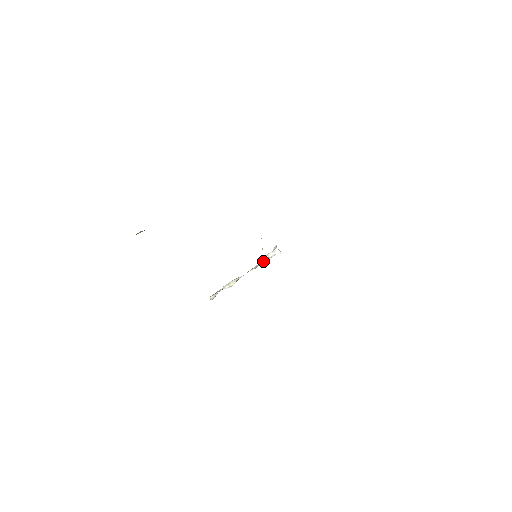
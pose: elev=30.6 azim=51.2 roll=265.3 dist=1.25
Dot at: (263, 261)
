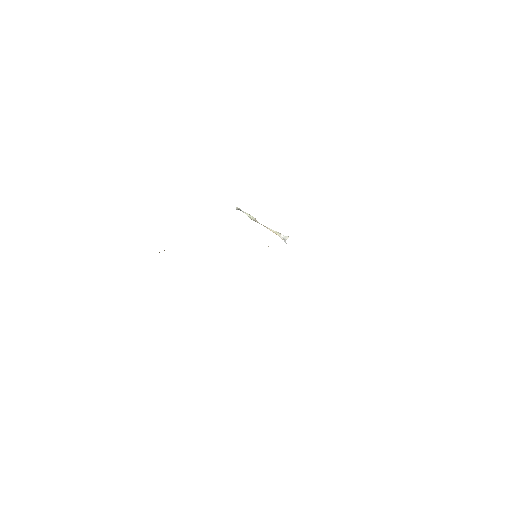
Dot at: (276, 233)
